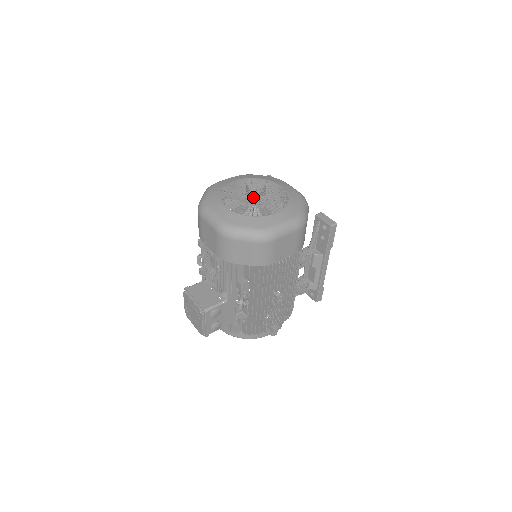
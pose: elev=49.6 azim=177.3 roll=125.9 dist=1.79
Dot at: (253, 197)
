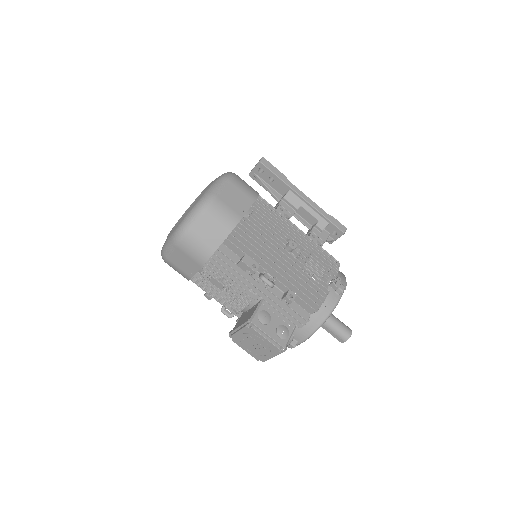
Dot at: occluded
